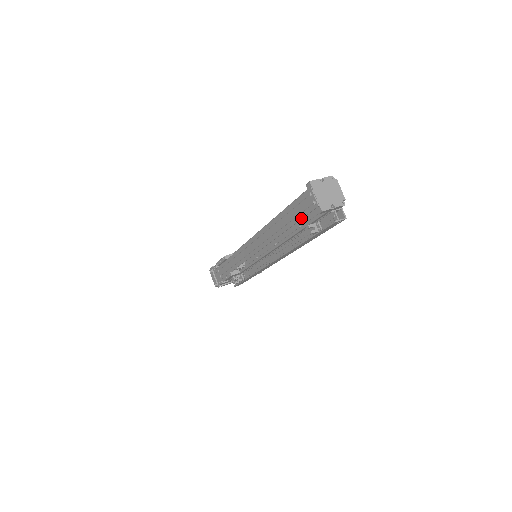
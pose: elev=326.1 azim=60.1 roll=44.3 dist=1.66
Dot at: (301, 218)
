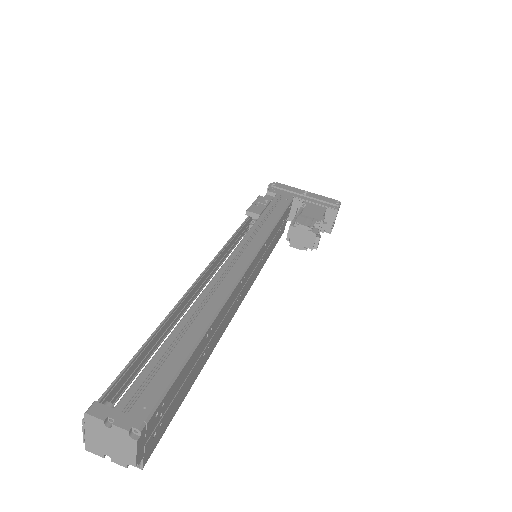
Dot at: (119, 393)
